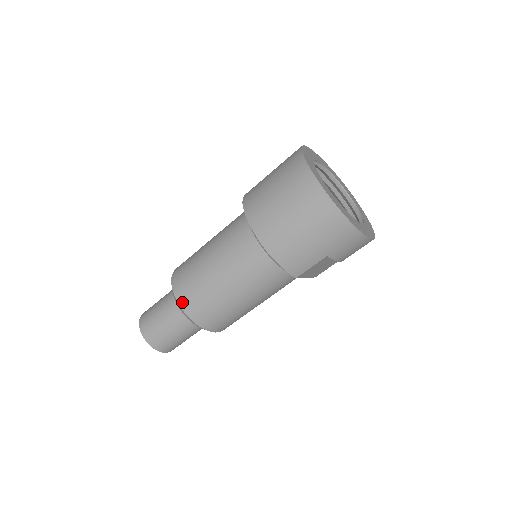
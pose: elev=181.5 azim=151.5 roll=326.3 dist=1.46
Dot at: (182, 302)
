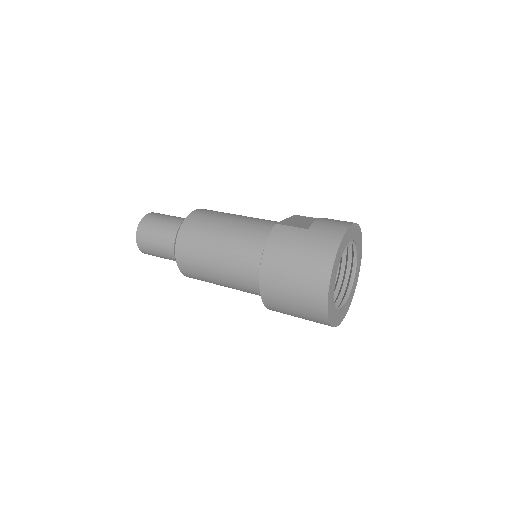
Dot at: (179, 257)
